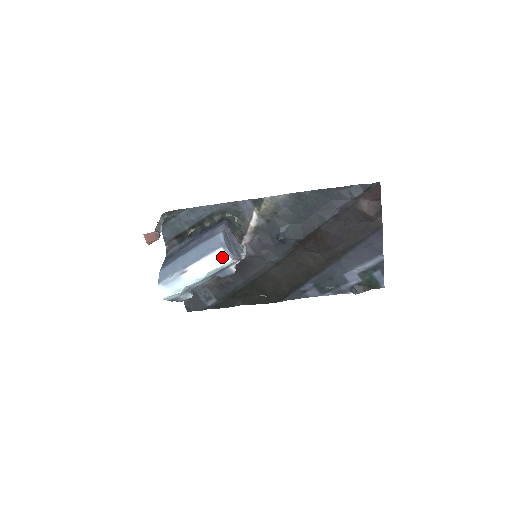
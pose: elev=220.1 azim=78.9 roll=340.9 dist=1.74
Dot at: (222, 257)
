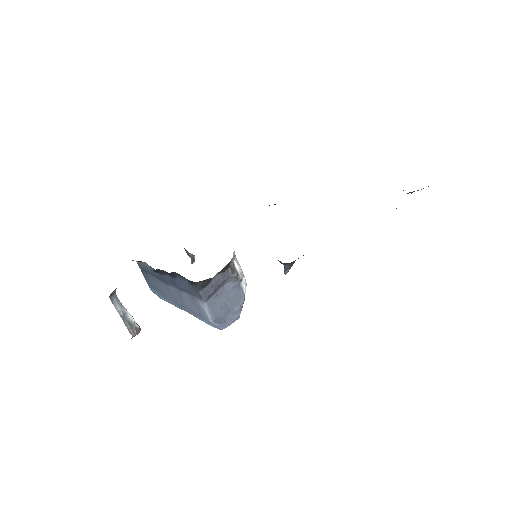
Dot at: occluded
